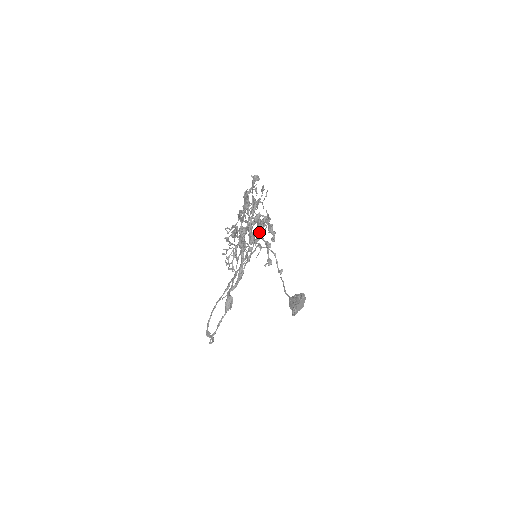
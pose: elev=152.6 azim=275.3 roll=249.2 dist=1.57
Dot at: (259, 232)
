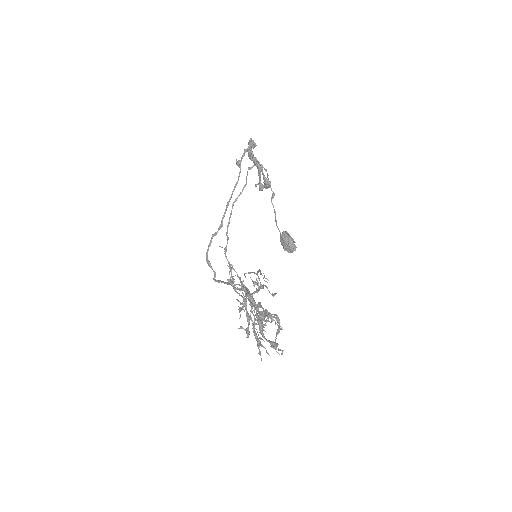
Dot at: occluded
